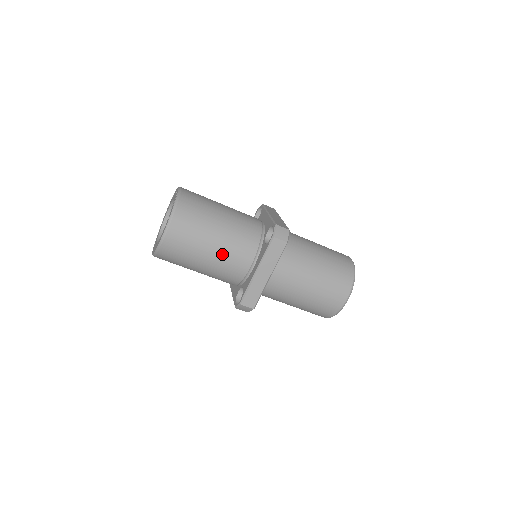
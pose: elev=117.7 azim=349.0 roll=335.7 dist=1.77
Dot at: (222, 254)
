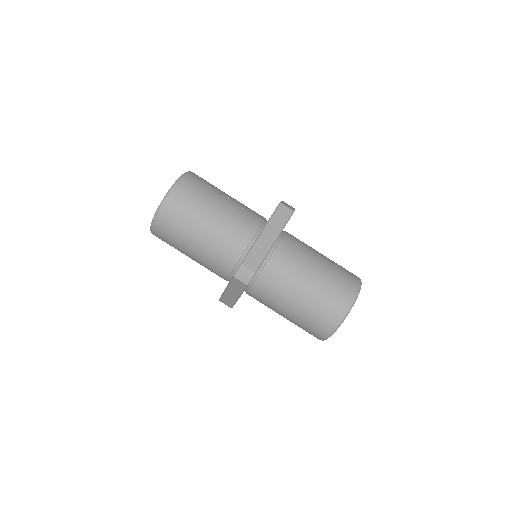
Dot at: (201, 261)
